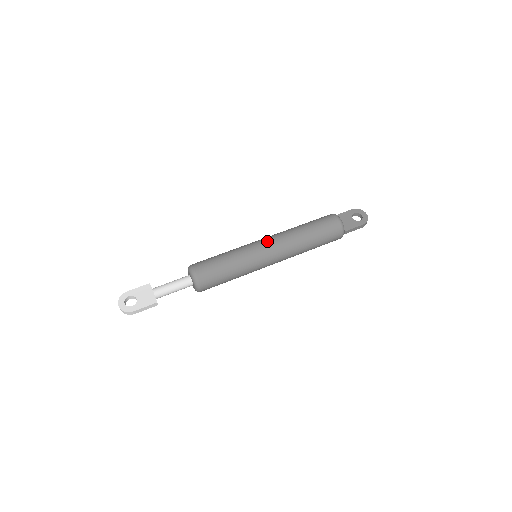
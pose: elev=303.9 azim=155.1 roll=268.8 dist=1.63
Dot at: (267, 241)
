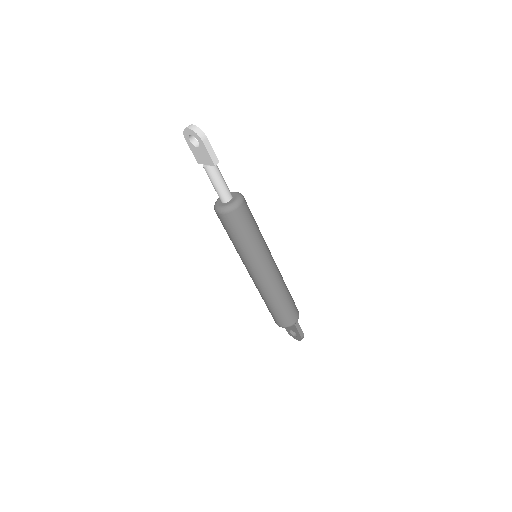
Dot at: occluded
